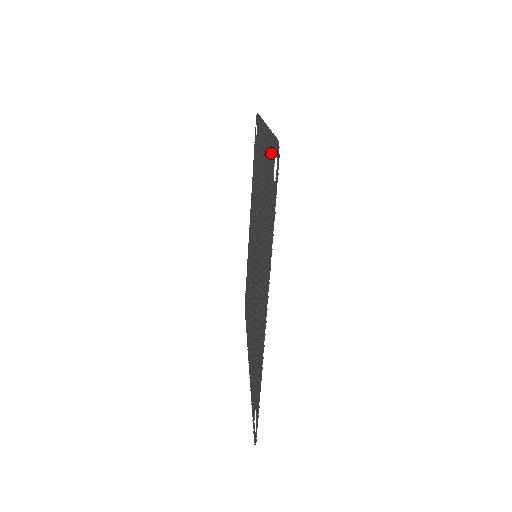
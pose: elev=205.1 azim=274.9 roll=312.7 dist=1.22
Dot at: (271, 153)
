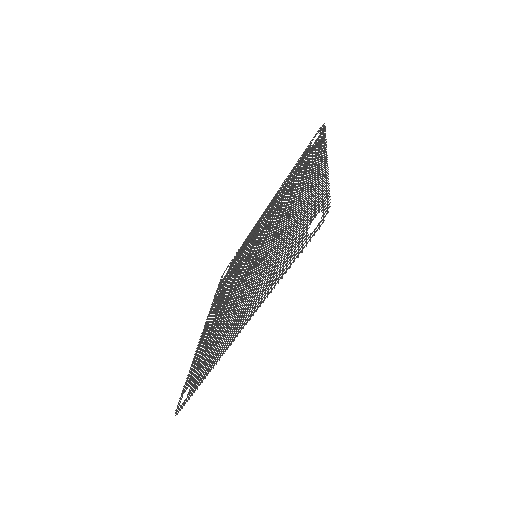
Dot at: (300, 159)
